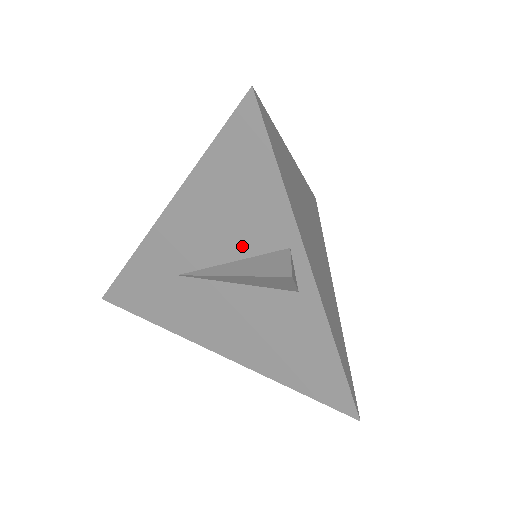
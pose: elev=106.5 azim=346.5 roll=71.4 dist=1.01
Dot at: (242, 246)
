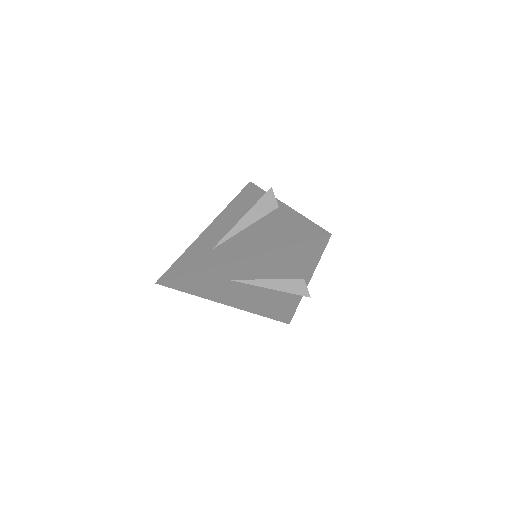
Dot at: (280, 275)
